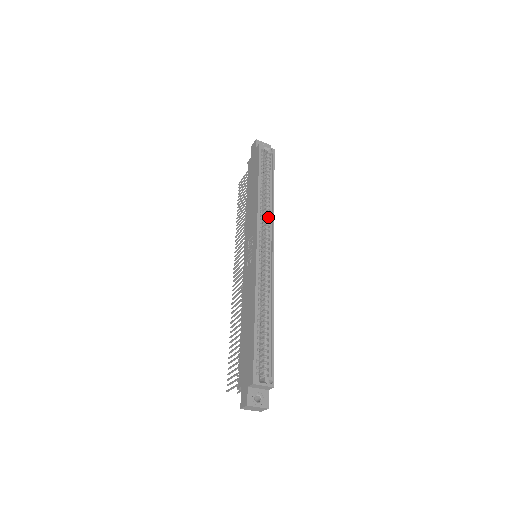
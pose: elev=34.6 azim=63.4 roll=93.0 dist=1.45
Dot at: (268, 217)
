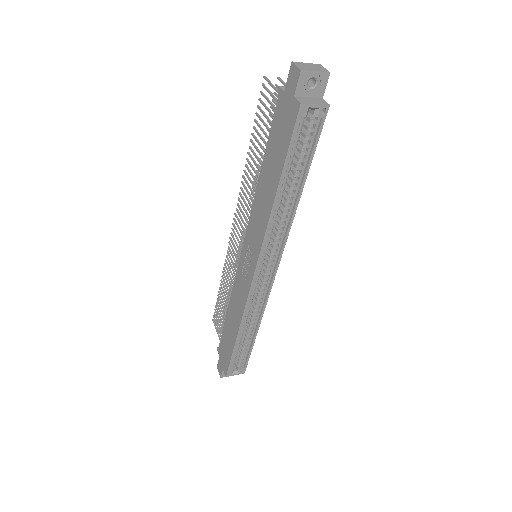
Dot at: (280, 232)
